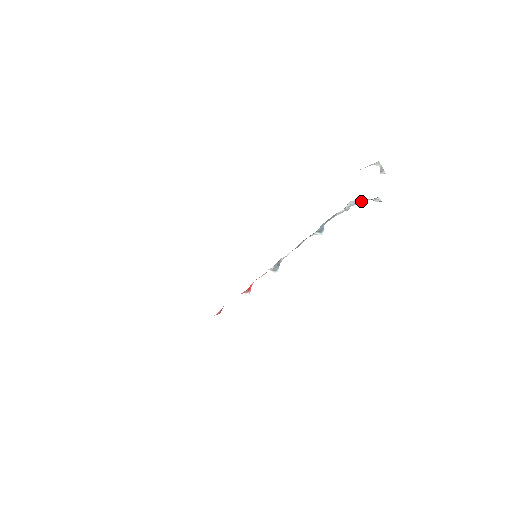
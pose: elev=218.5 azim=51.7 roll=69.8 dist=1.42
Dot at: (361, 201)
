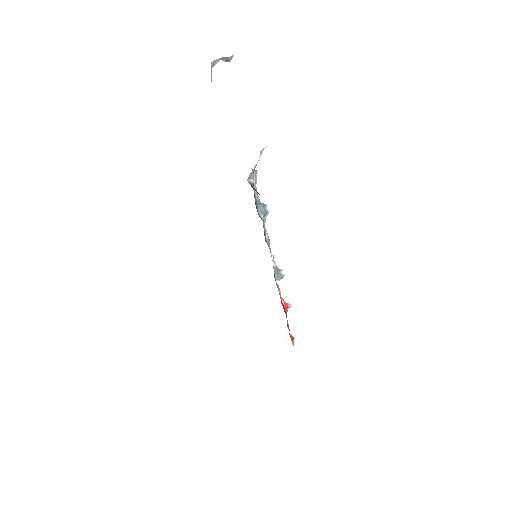
Dot at: (254, 169)
